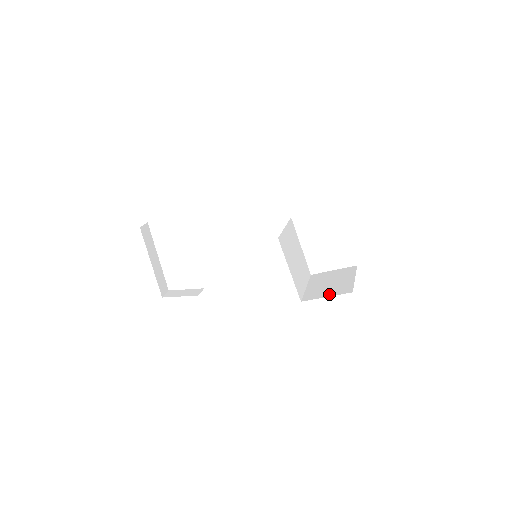
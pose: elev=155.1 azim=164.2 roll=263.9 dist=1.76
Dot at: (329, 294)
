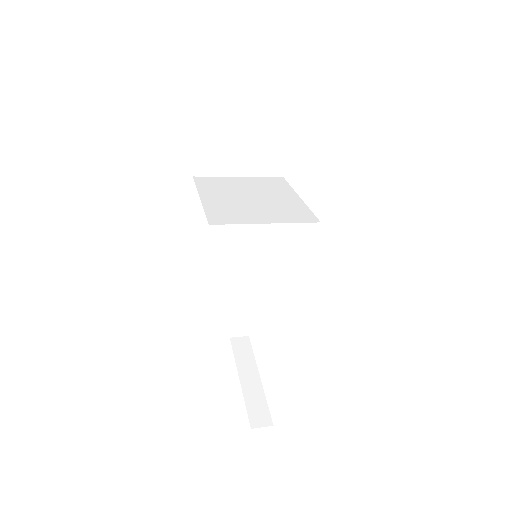
Dot at: occluded
